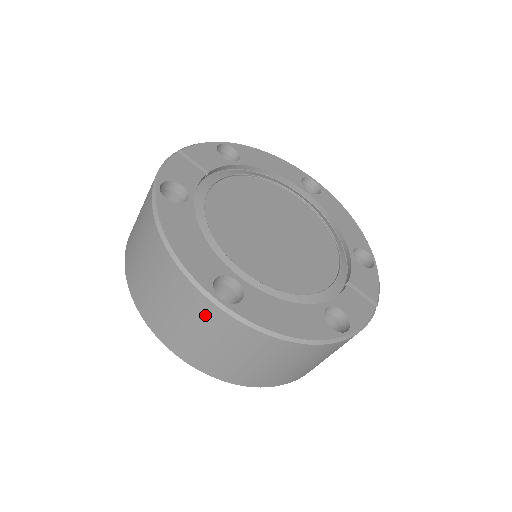
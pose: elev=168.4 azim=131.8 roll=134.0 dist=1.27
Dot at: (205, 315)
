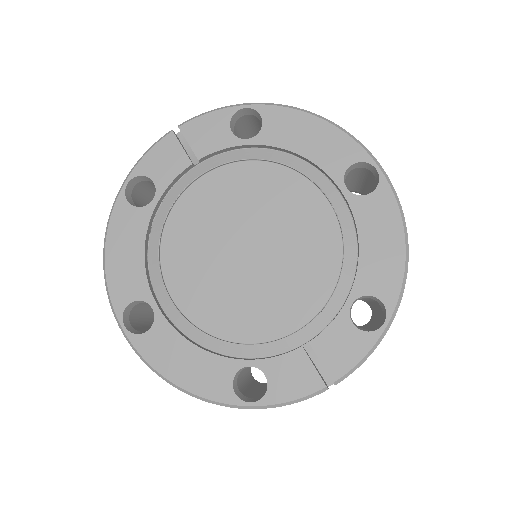
Dot at: occluded
